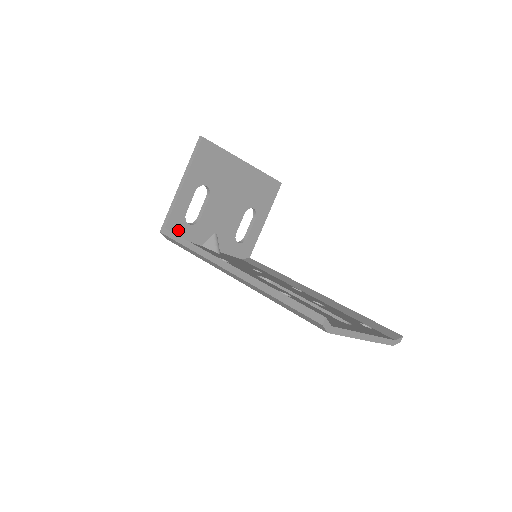
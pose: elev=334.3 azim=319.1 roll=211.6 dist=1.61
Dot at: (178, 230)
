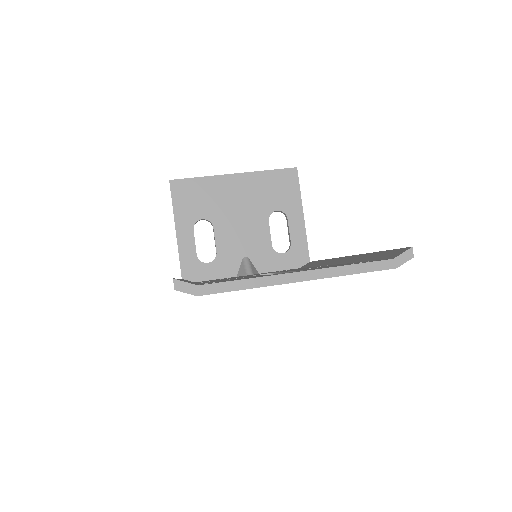
Dot at: (198, 274)
